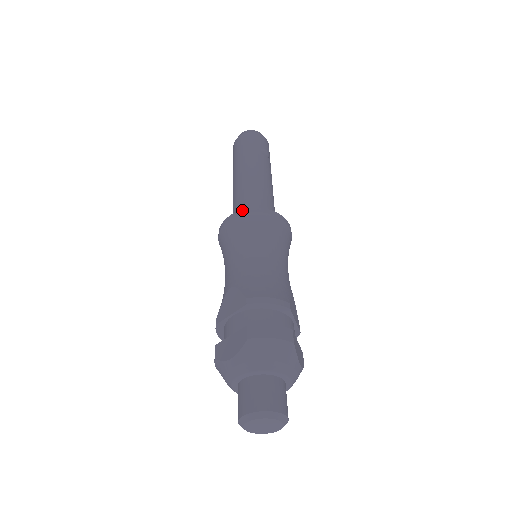
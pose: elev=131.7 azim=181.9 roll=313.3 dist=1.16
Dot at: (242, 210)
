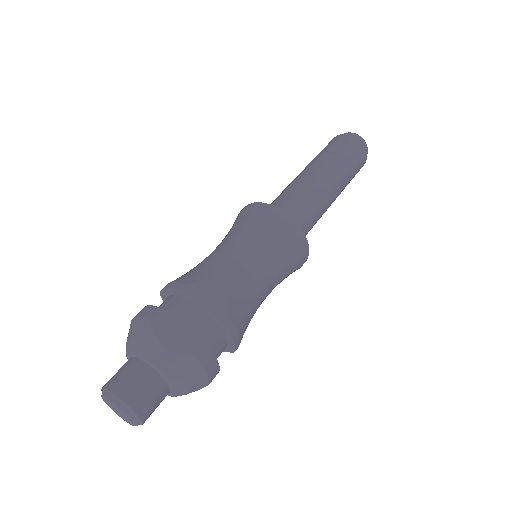
Dot at: occluded
